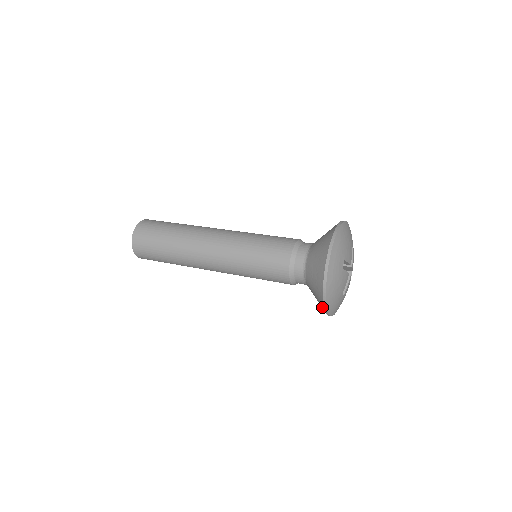
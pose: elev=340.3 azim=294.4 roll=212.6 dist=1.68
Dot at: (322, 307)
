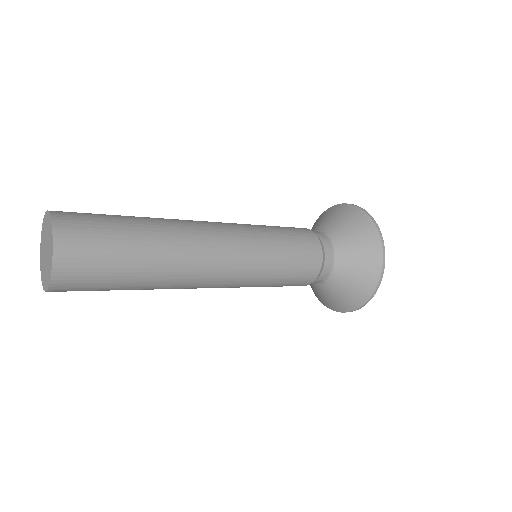
Dot at: (375, 274)
